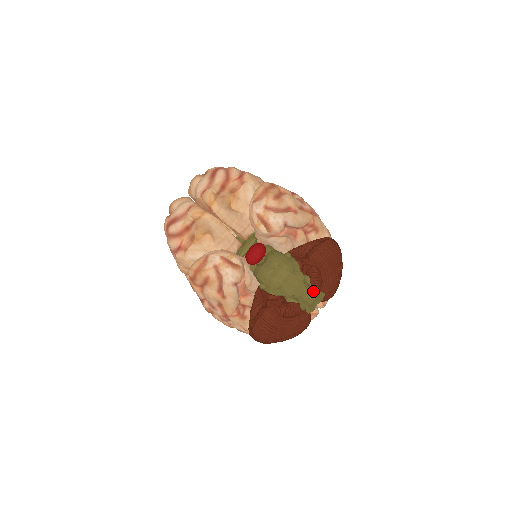
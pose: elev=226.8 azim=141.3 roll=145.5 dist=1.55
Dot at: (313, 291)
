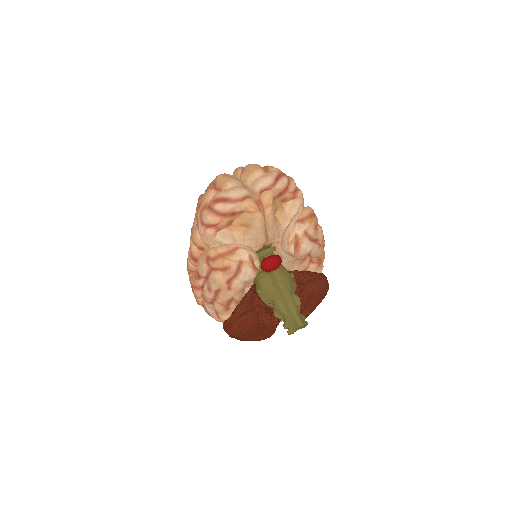
Dot at: (301, 318)
